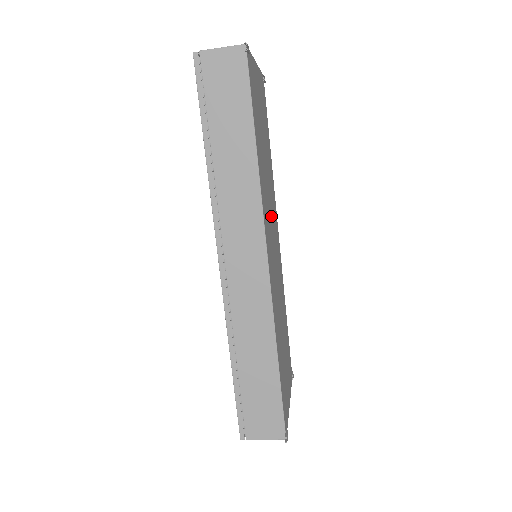
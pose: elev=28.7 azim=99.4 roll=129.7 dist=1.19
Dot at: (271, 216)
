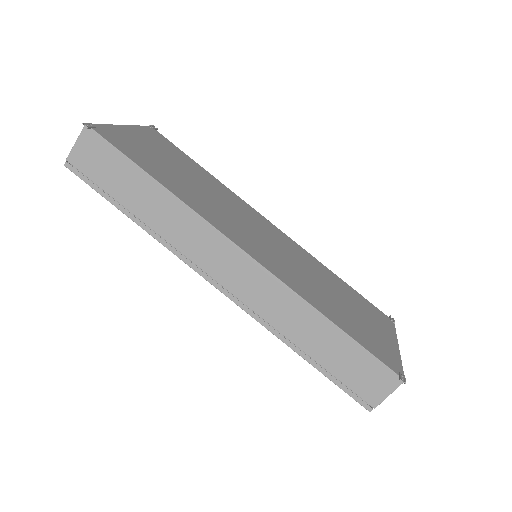
Dot at: (237, 217)
